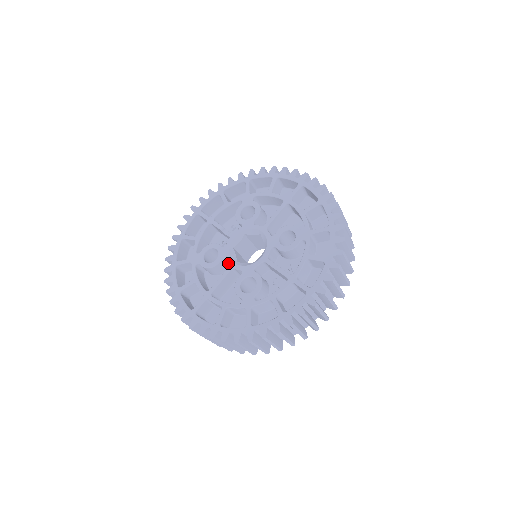
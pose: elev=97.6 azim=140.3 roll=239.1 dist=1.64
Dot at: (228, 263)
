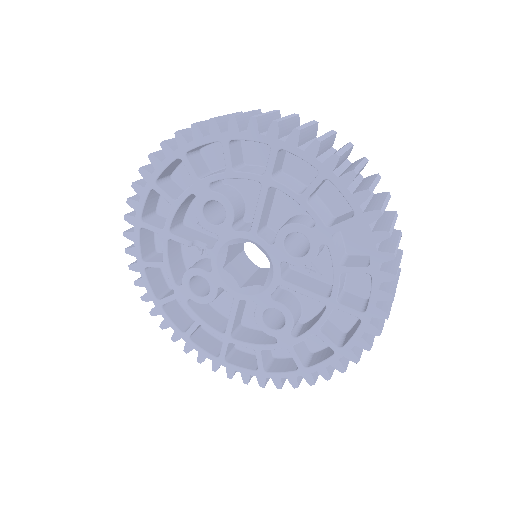
Dot at: occluded
